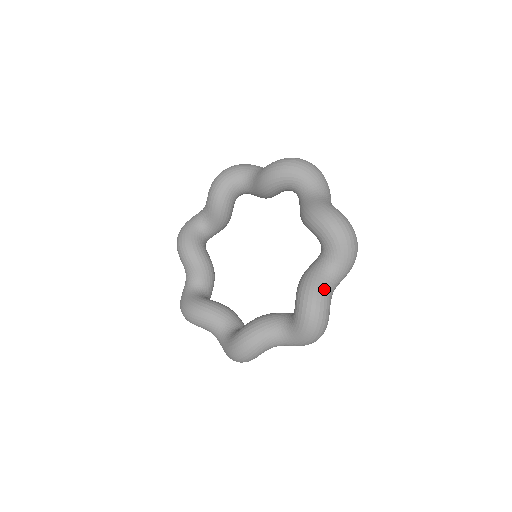
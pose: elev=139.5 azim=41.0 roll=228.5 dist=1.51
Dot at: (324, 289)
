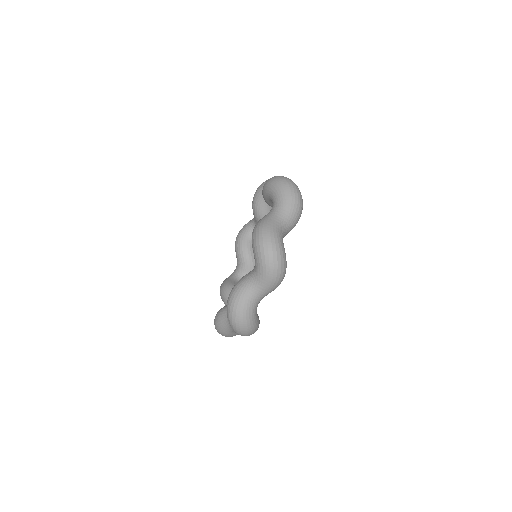
Dot at: (223, 325)
